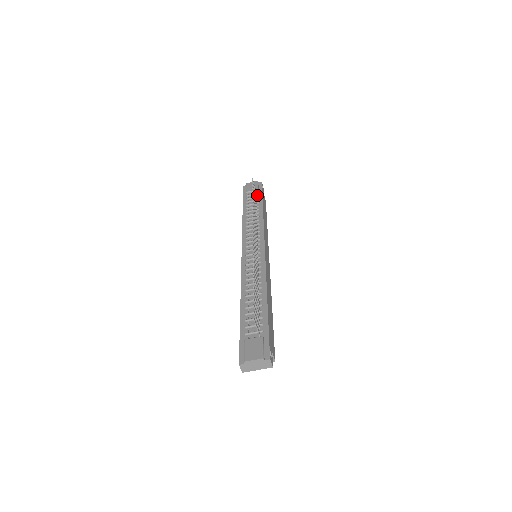
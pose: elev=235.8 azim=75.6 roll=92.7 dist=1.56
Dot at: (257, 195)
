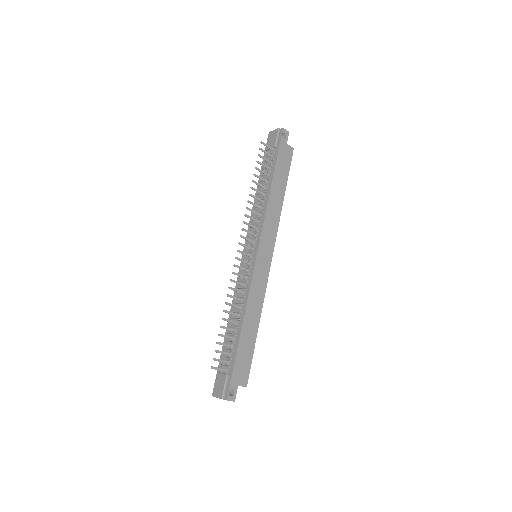
Dot at: (273, 156)
